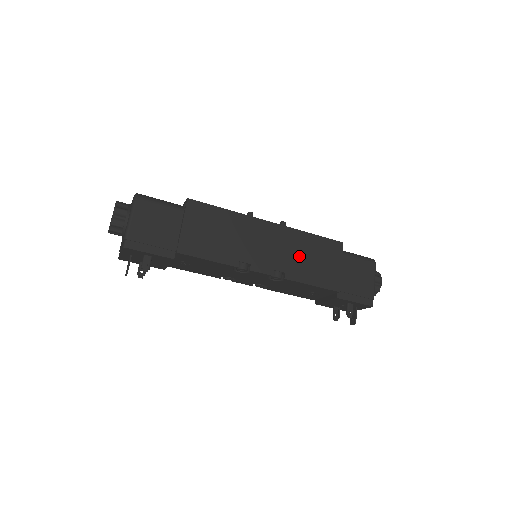
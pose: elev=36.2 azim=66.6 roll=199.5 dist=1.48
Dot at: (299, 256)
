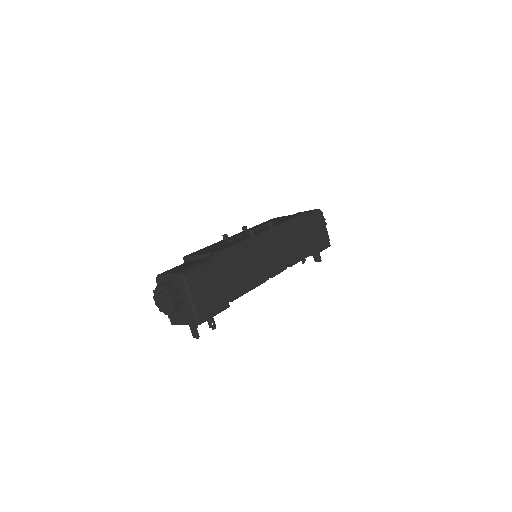
Dot at: (290, 243)
